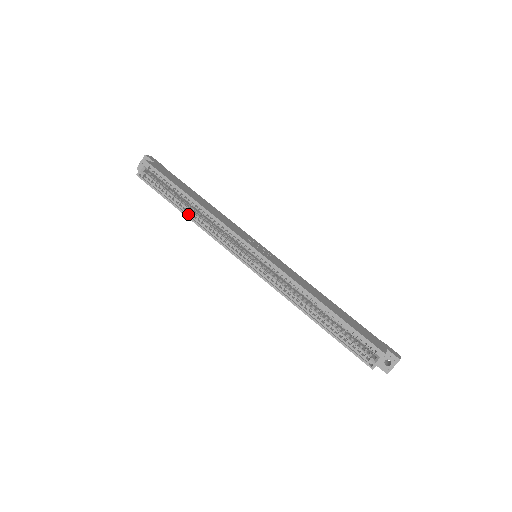
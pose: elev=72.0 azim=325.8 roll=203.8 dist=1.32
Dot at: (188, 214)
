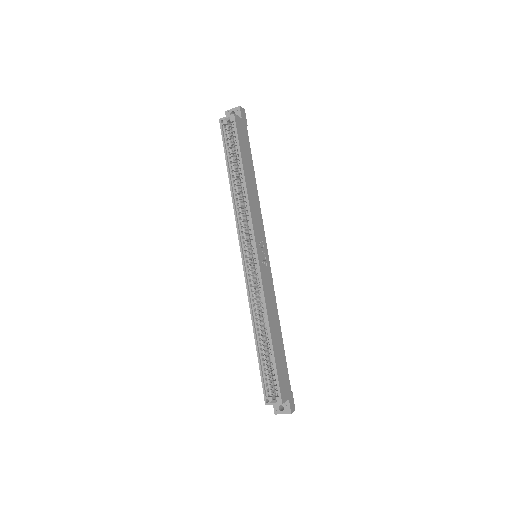
Dot at: (232, 183)
